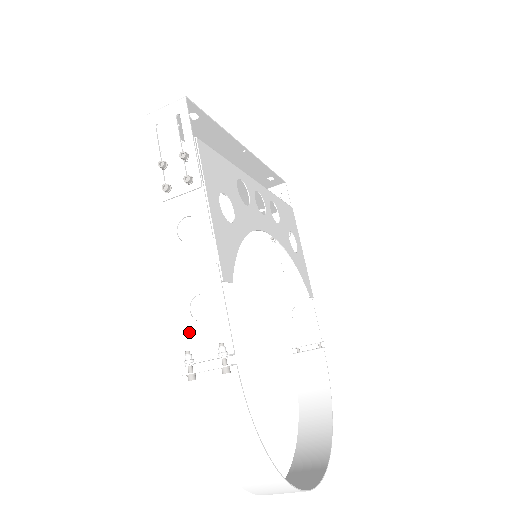
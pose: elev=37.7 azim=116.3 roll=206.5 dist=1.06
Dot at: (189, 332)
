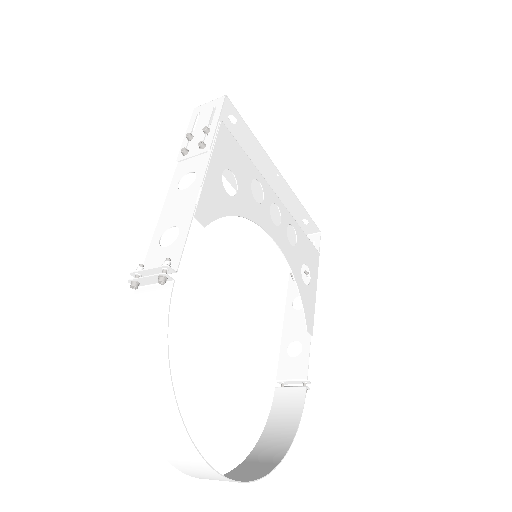
Dot at: (152, 254)
